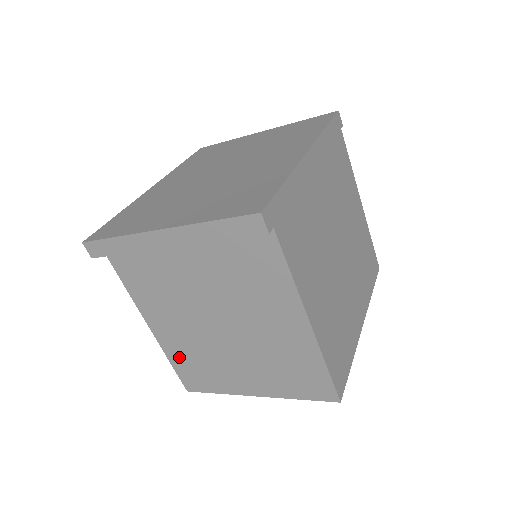
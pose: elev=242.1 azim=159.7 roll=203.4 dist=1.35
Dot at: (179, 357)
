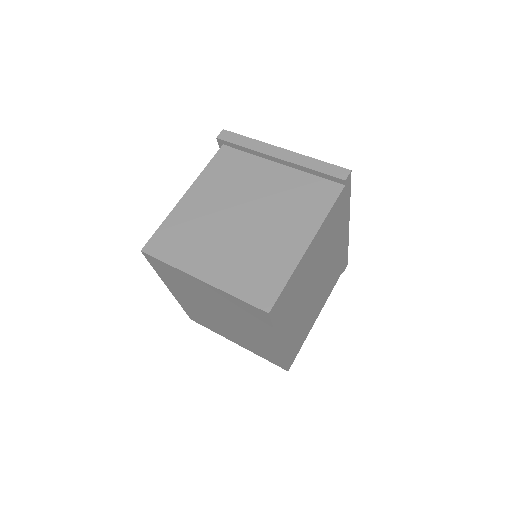
Dot at: (177, 223)
